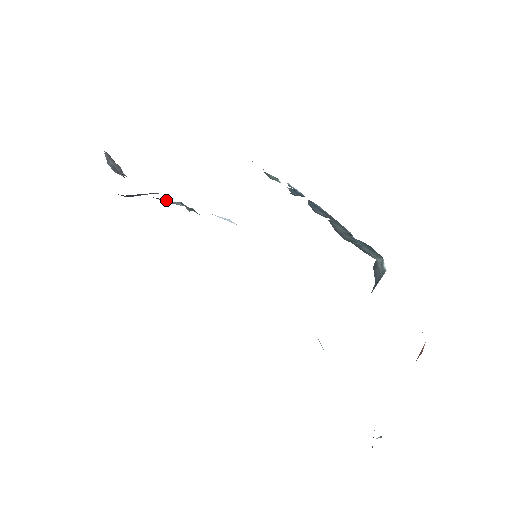
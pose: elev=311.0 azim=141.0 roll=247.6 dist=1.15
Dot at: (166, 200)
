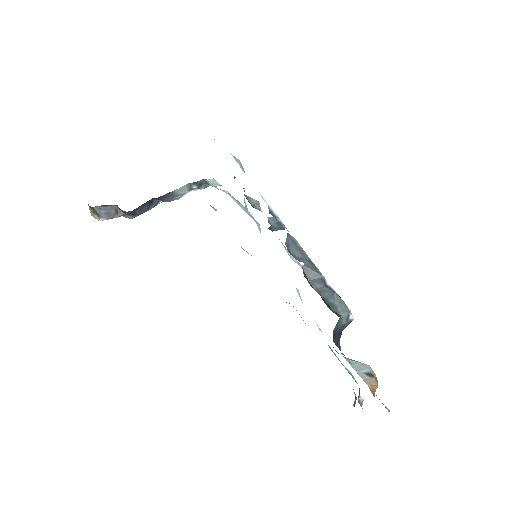
Dot at: (172, 192)
